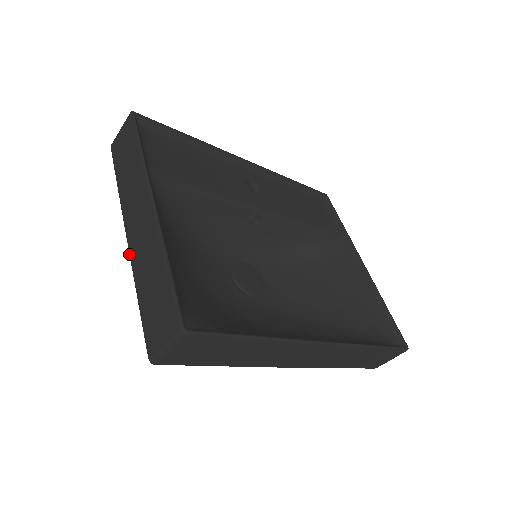
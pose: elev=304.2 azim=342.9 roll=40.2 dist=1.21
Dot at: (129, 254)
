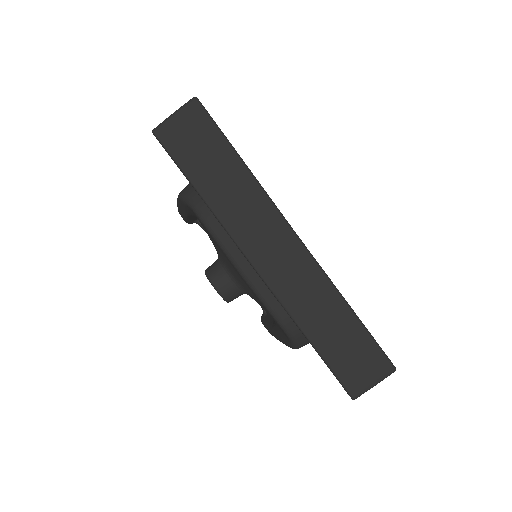
Dot at: occluded
